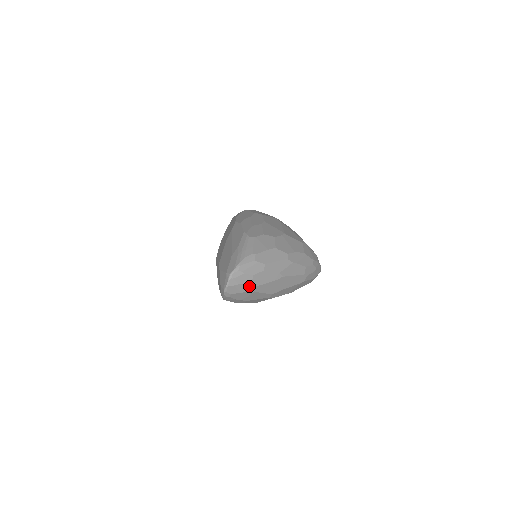
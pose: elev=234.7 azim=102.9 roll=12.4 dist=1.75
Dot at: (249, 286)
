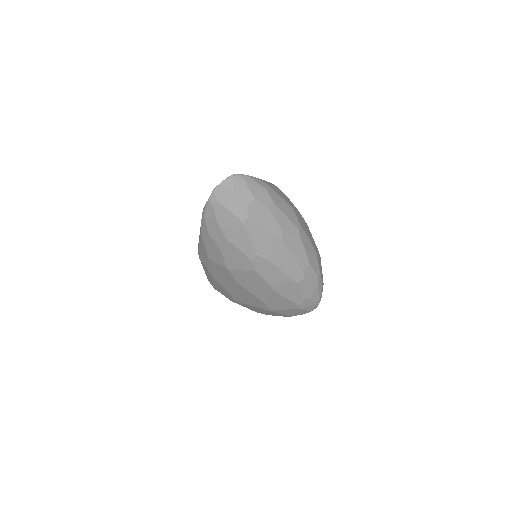
Dot at: (242, 208)
